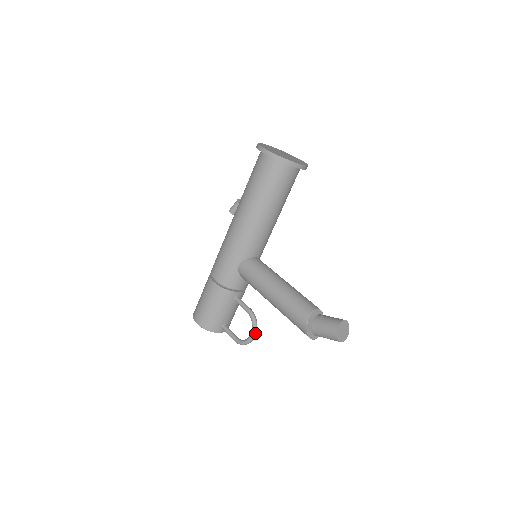
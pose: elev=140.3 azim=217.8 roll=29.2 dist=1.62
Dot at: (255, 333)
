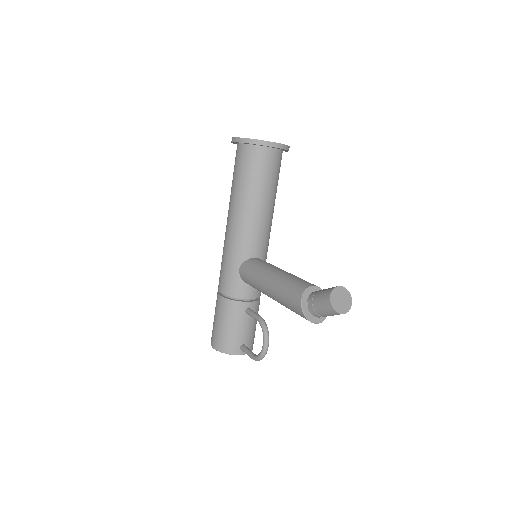
Dot at: (267, 341)
